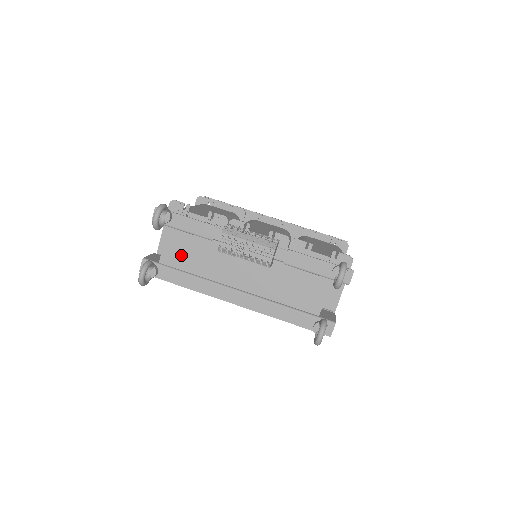
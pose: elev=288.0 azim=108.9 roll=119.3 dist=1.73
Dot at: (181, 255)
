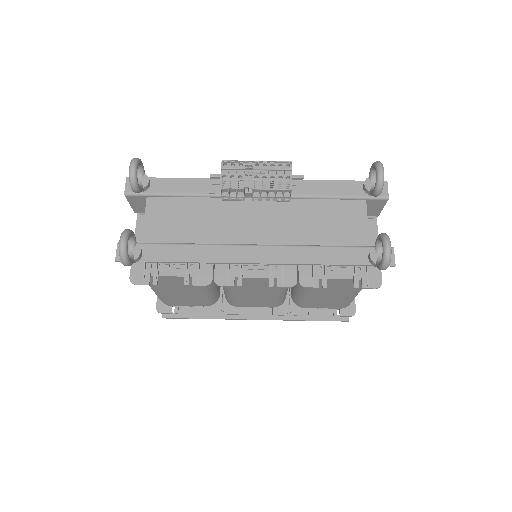
Dot at: (170, 225)
